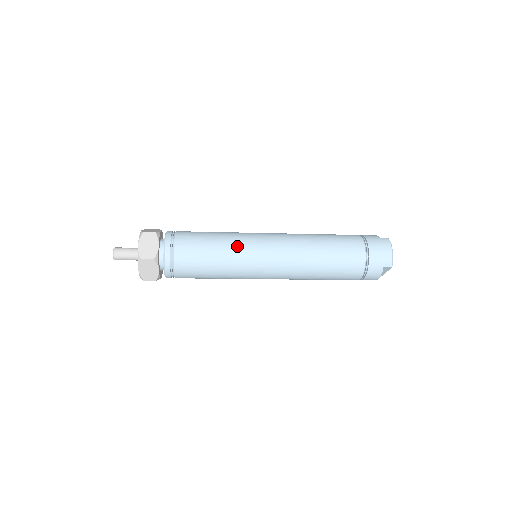
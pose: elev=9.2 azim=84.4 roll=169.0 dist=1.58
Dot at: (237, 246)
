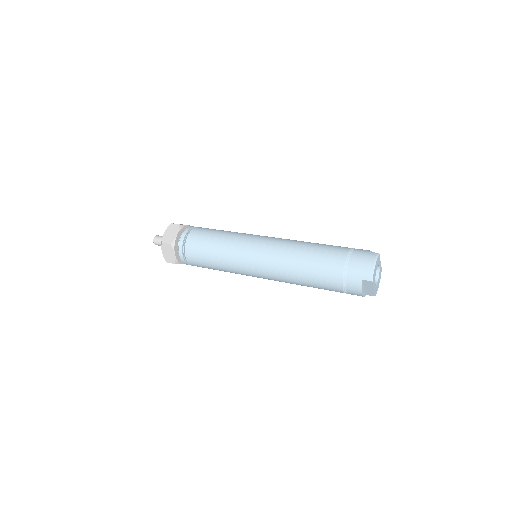
Dot at: (233, 242)
